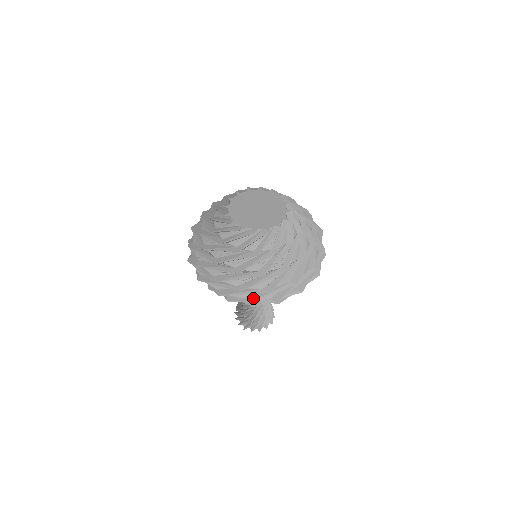
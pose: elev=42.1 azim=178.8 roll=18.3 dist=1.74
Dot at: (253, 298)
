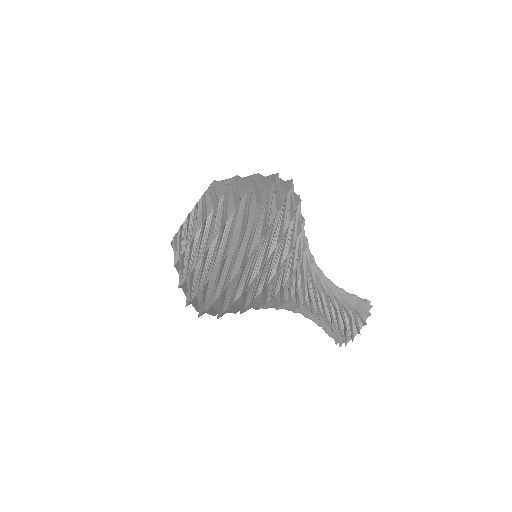
Dot at: (279, 202)
